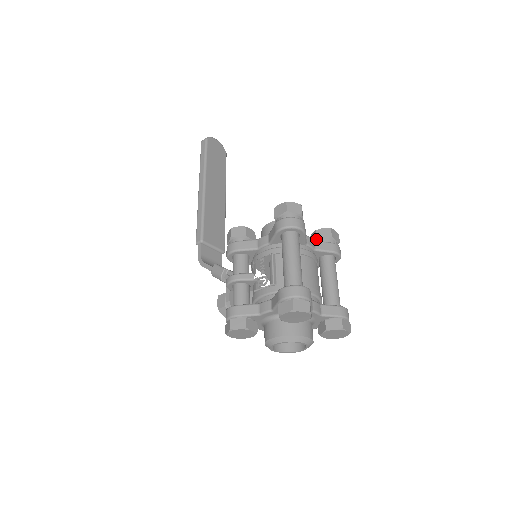
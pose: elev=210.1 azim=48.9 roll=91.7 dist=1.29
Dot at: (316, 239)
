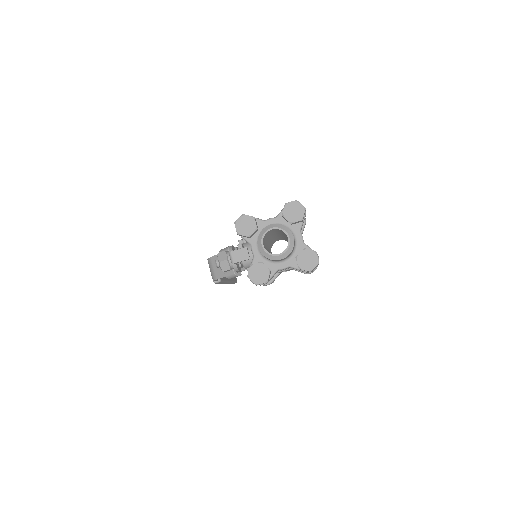
Dot at: occluded
